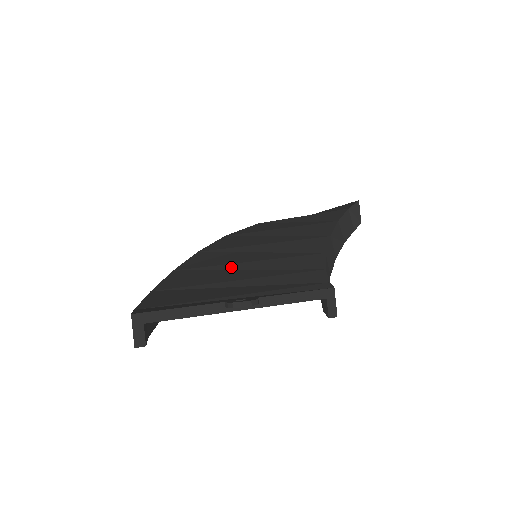
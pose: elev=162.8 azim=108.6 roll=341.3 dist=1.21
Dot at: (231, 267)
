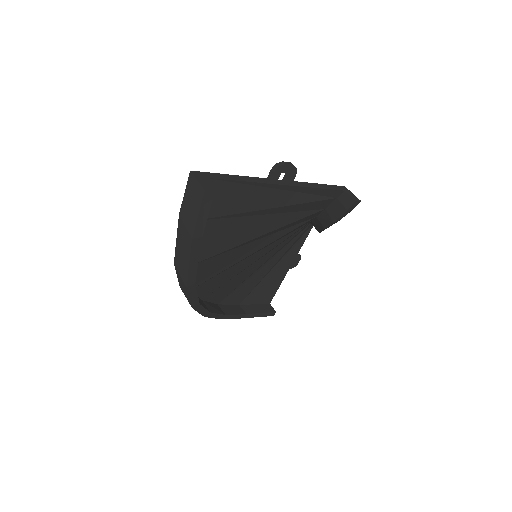
Dot at: occluded
